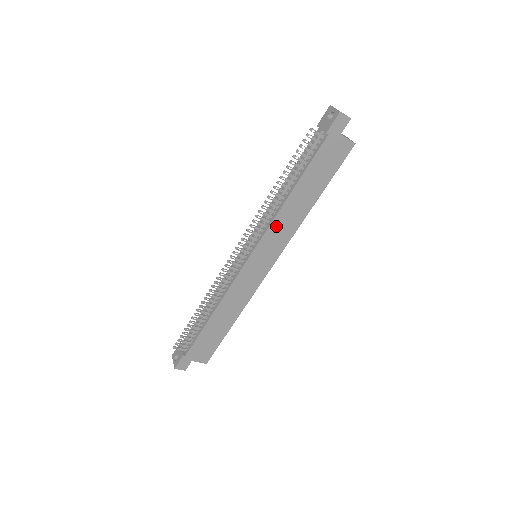
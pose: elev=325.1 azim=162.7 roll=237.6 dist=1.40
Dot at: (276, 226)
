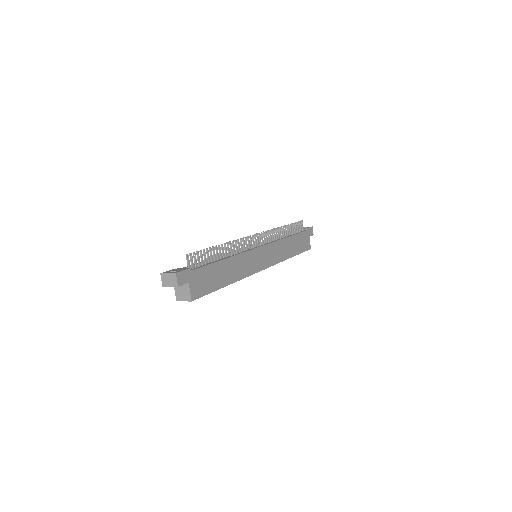
Dot at: (277, 246)
